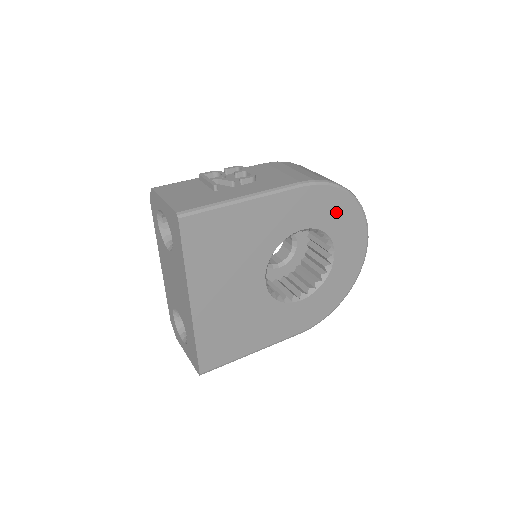
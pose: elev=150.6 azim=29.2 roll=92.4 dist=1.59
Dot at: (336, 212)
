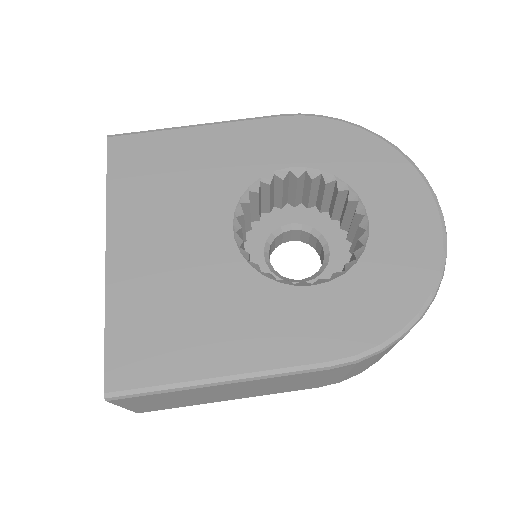
Dot at: (348, 151)
